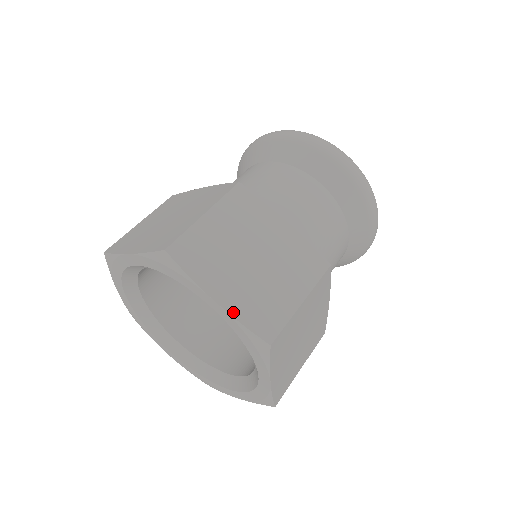
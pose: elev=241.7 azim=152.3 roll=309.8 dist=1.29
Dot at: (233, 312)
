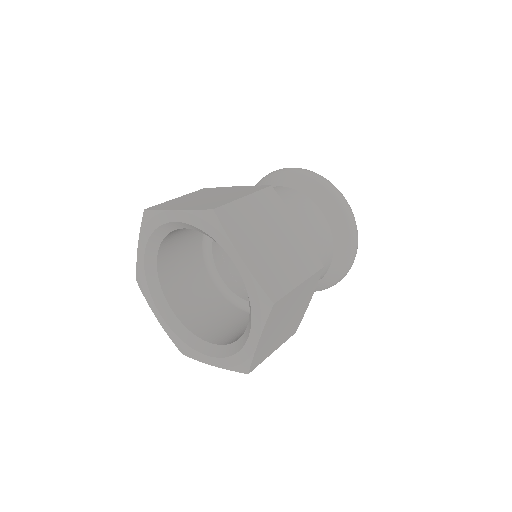
Dot at: (252, 270)
